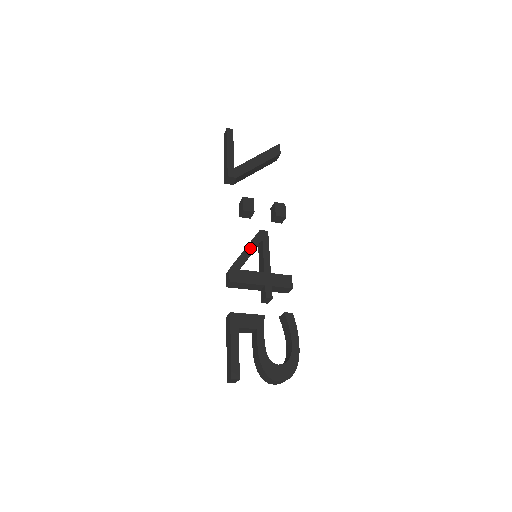
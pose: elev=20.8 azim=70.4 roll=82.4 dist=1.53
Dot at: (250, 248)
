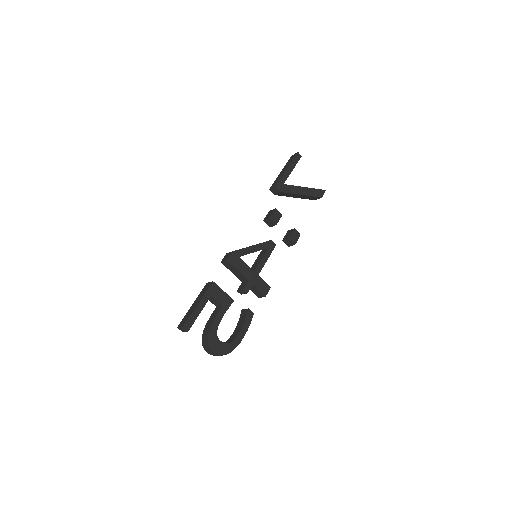
Dot at: (256, 247)
